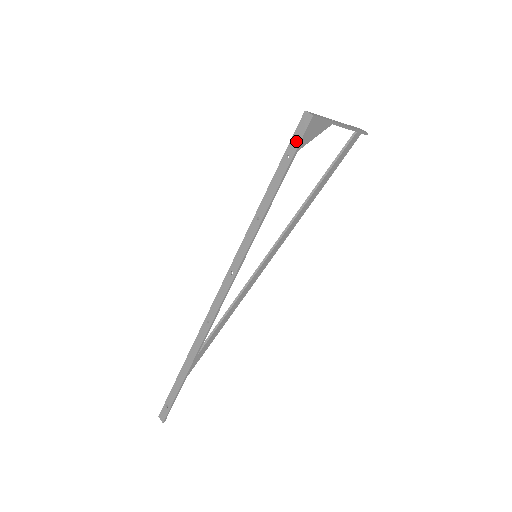
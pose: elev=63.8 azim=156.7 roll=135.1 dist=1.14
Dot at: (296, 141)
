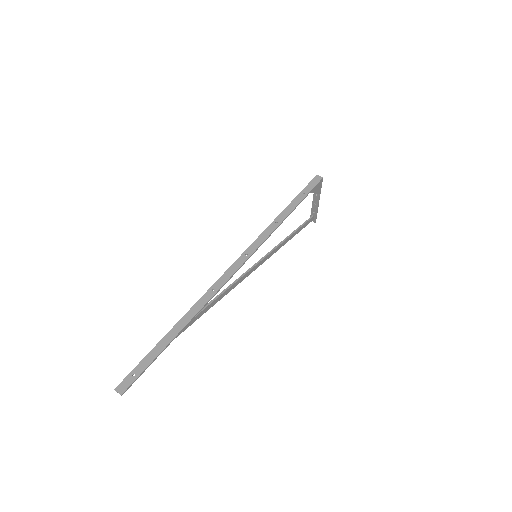
Dot at: (310, 187)
